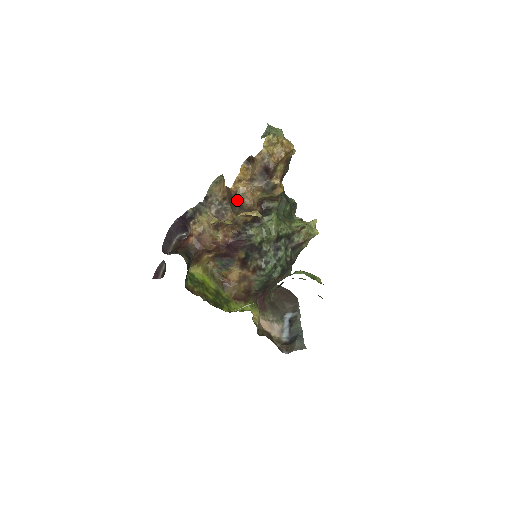
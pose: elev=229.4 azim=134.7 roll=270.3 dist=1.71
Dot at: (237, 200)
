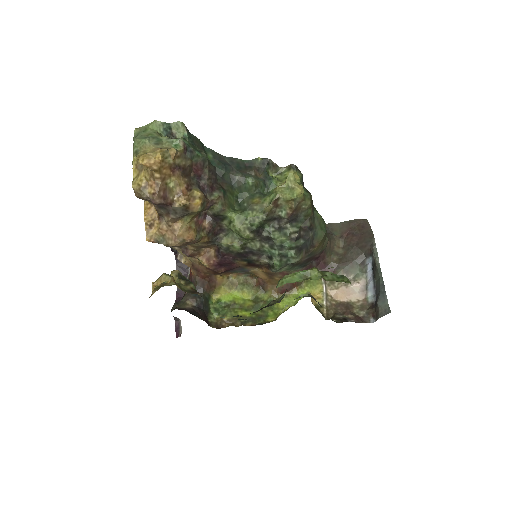
Dot at: occluded
